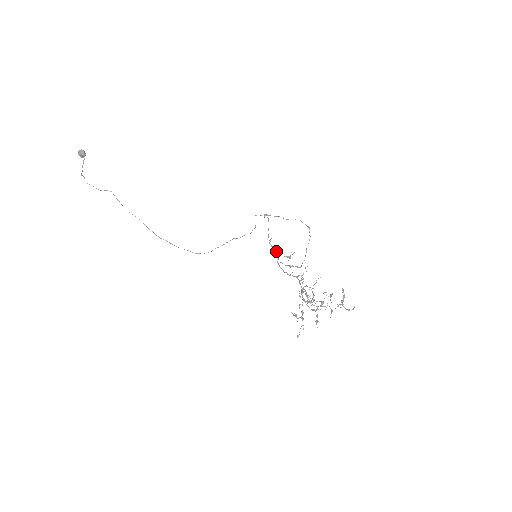
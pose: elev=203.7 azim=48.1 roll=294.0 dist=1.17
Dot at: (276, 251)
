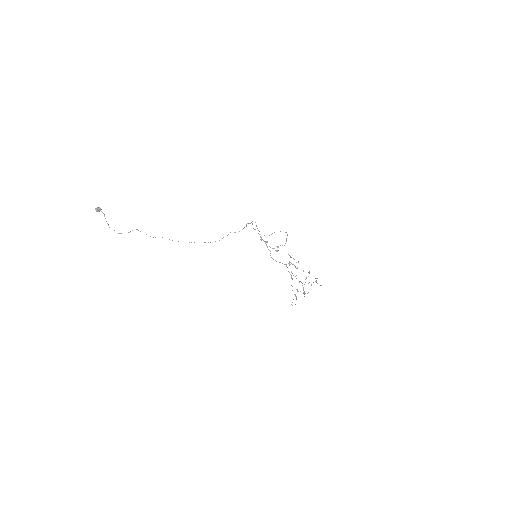
Dot at: (266, 241)
